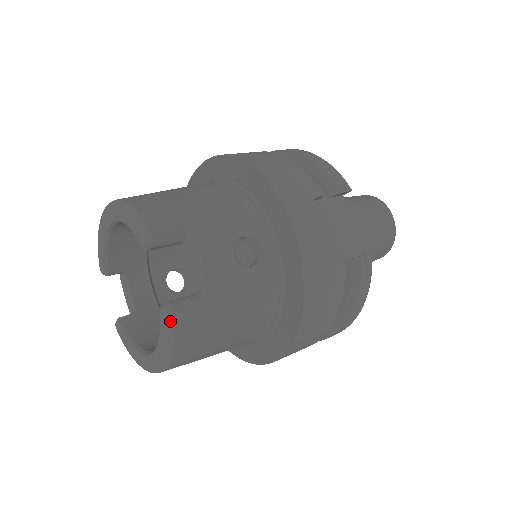
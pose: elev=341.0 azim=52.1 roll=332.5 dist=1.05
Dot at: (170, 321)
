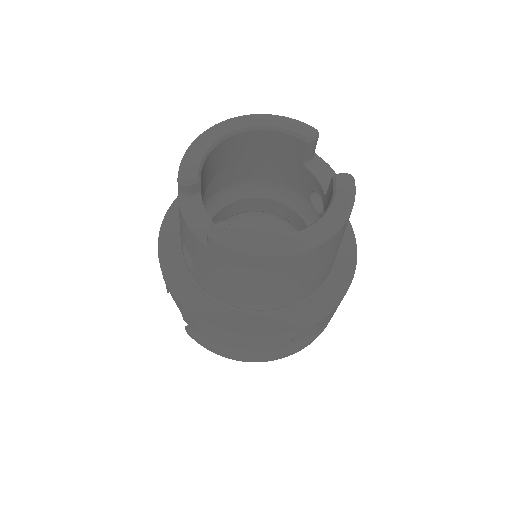
Dot at: (354, 181)
